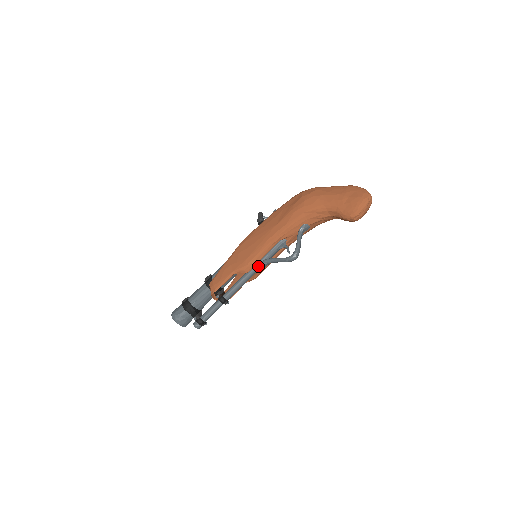
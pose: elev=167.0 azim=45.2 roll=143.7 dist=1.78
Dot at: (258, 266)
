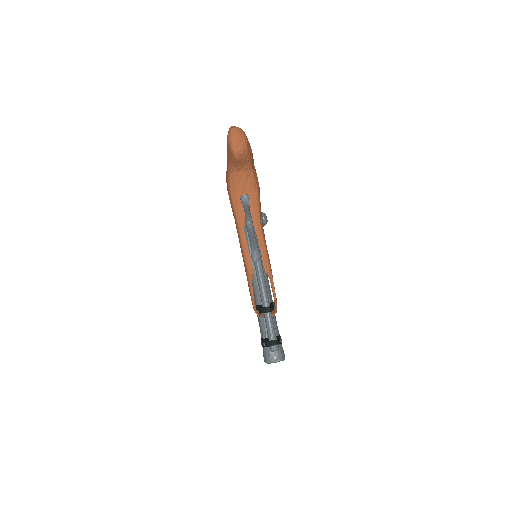
Dot at: (253, 260)
